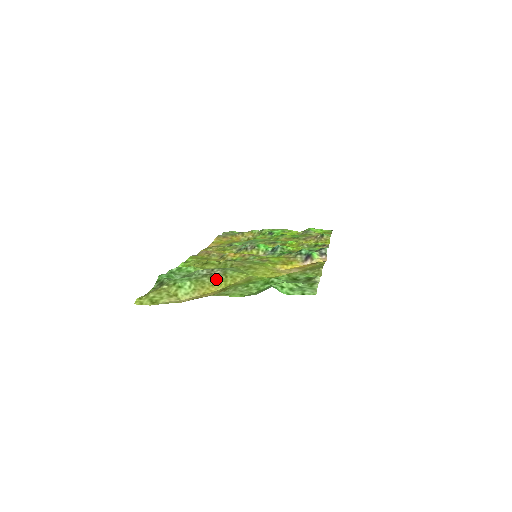
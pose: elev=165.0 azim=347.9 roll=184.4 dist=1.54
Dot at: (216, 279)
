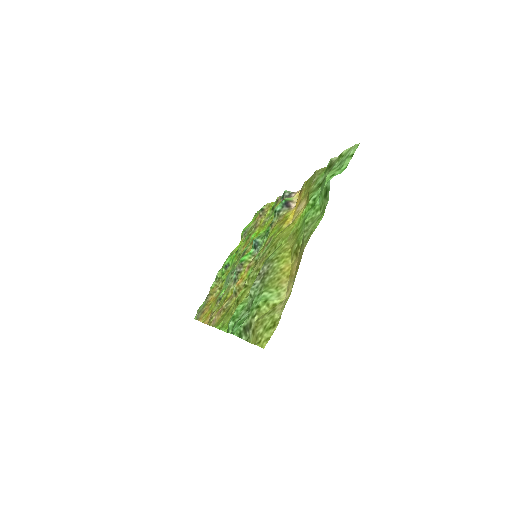
Dot at: (274, 267)
